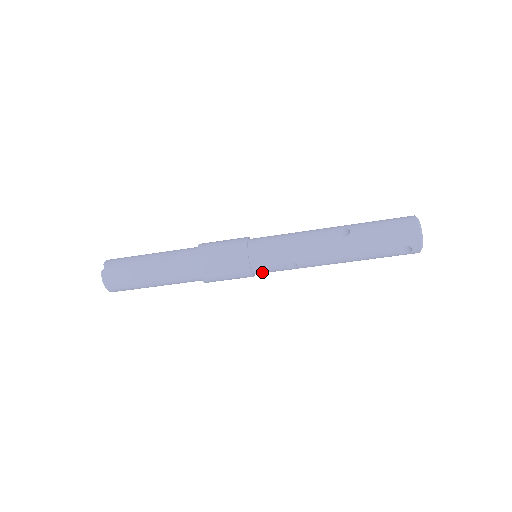
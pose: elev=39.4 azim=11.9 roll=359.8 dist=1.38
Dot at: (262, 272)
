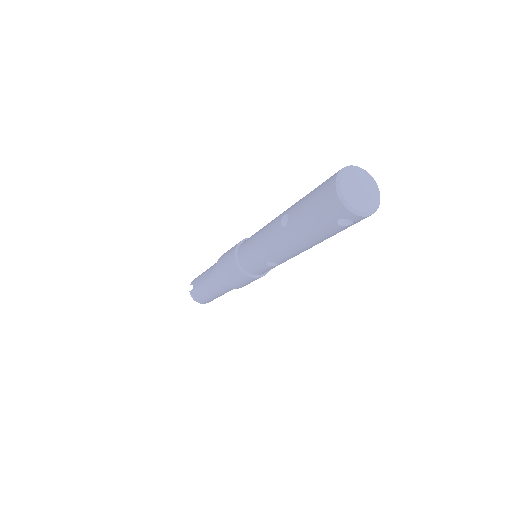
Dot at: (263, 272)
